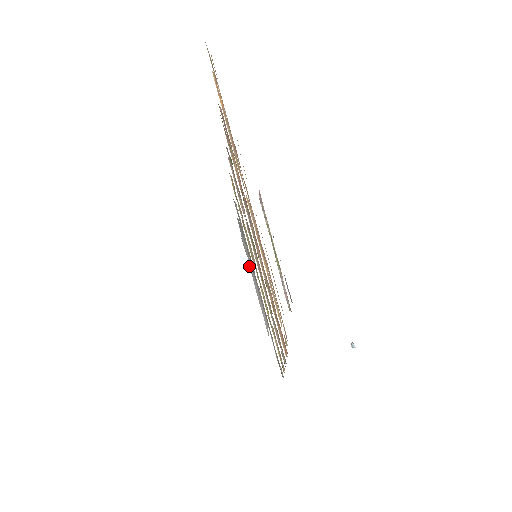
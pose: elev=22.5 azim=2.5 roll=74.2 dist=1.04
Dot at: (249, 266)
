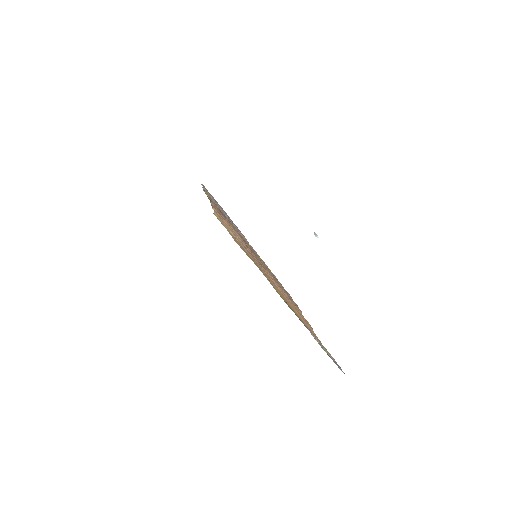
Dot at: occluded
